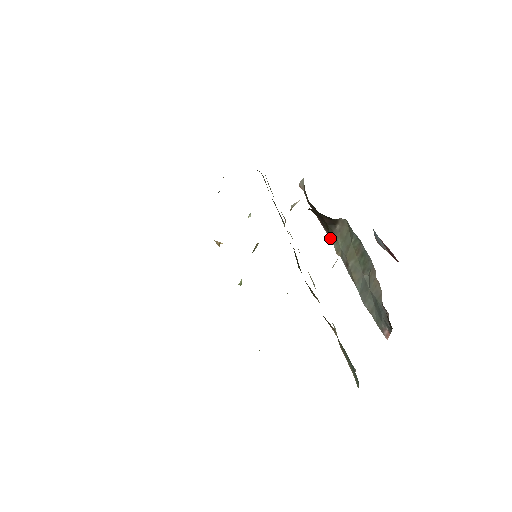
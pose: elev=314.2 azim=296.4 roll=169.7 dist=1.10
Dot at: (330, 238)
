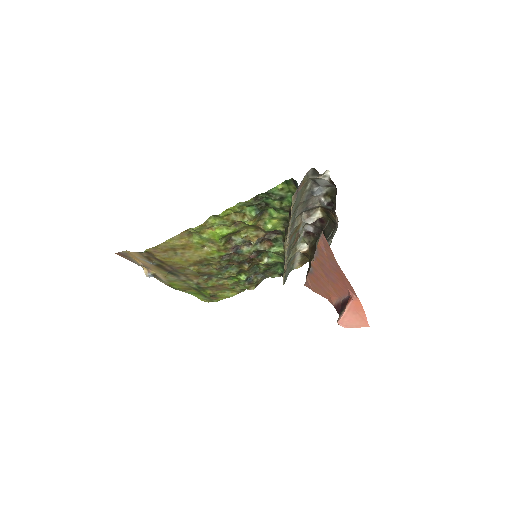
Dot at: (311, 266)
